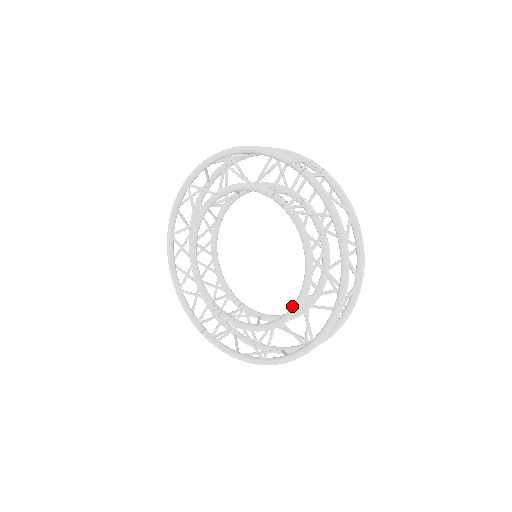
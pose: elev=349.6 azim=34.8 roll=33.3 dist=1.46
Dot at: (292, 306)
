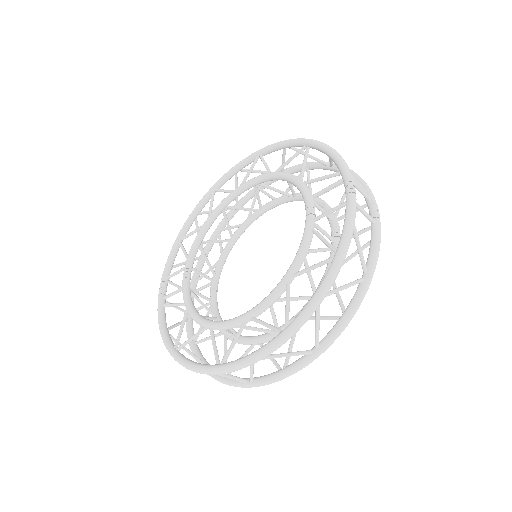
Dot at: (235, 317)
